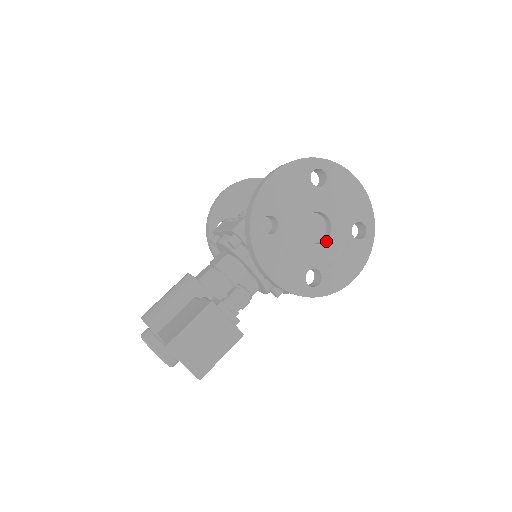
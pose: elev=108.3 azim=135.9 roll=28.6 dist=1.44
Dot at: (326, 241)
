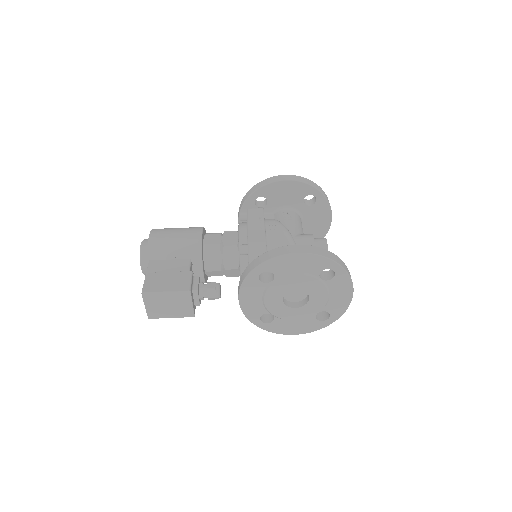
Dot at: (295, 308)
